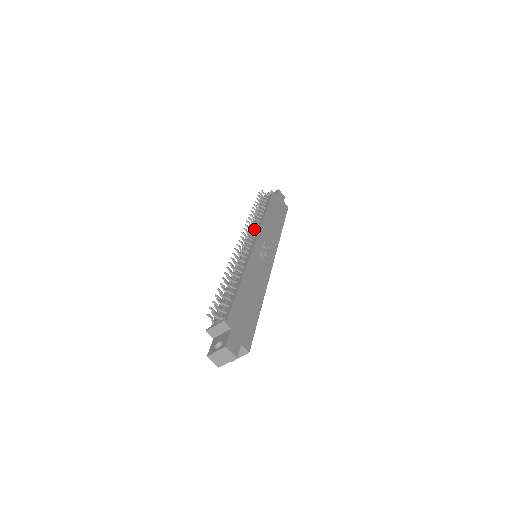
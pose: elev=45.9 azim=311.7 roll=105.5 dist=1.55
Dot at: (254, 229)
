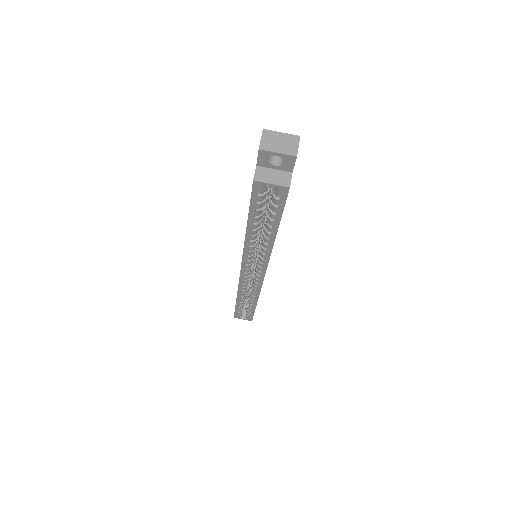
Dot at: occluded
